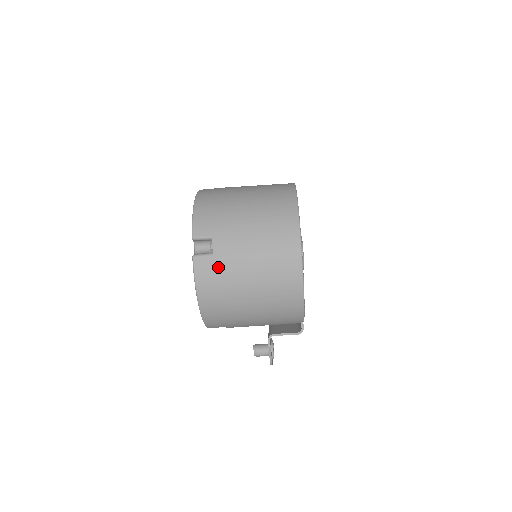
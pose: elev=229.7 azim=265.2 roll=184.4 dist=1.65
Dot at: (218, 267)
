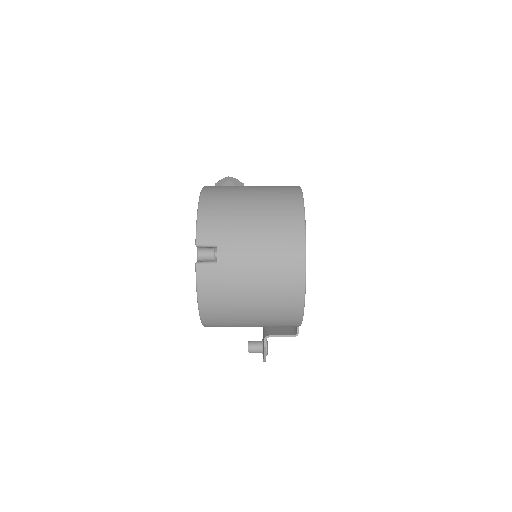
Dot at: (221, 276)
